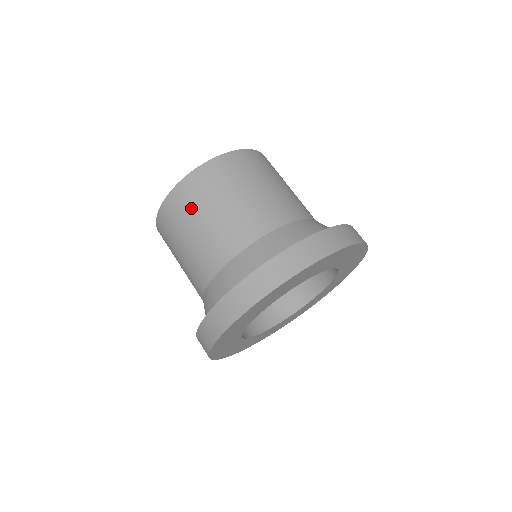
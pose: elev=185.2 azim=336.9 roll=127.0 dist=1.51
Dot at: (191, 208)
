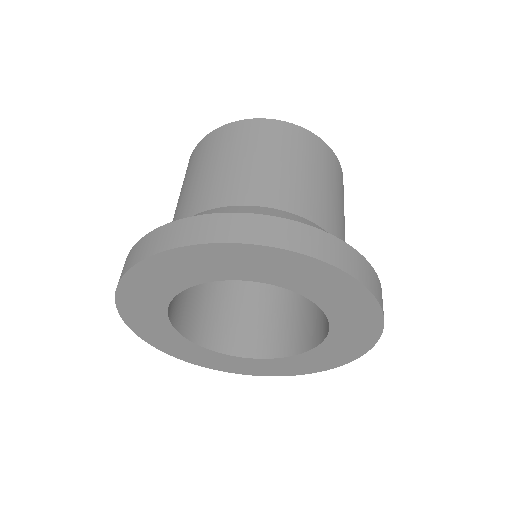
Dot at: (189, 170)
